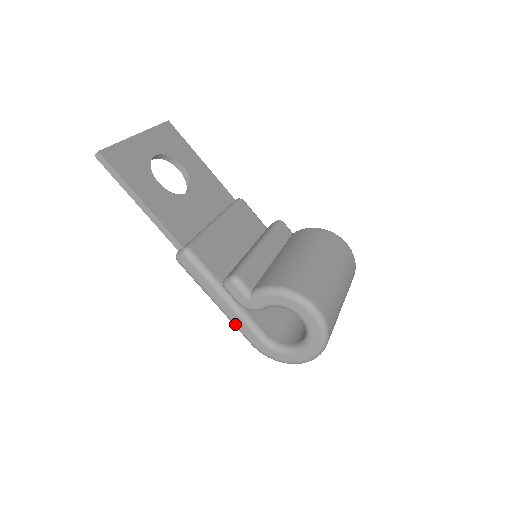
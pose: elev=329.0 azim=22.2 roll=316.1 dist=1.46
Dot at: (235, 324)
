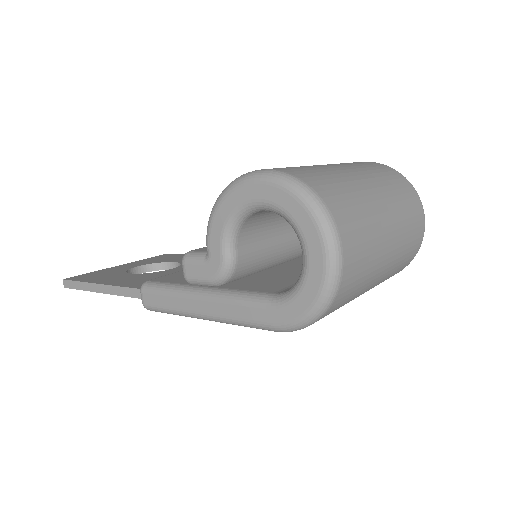
Dot at: (232, 319)
